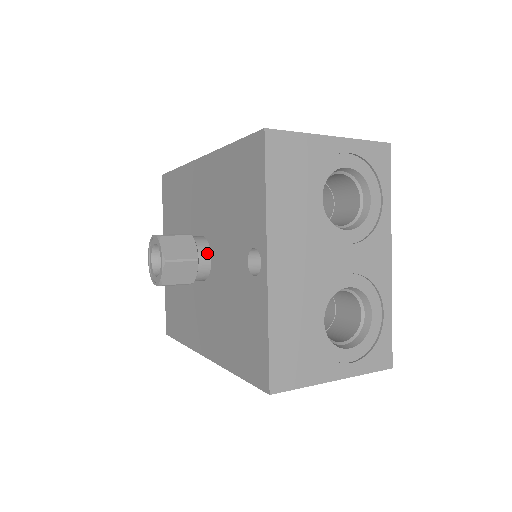
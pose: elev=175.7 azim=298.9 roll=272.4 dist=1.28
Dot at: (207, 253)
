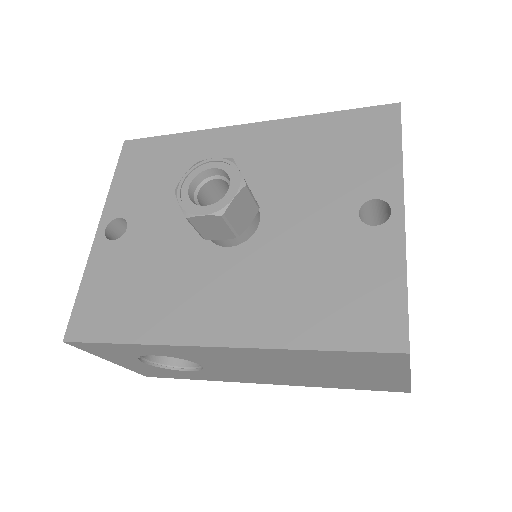
Dot at: (258, 211)
